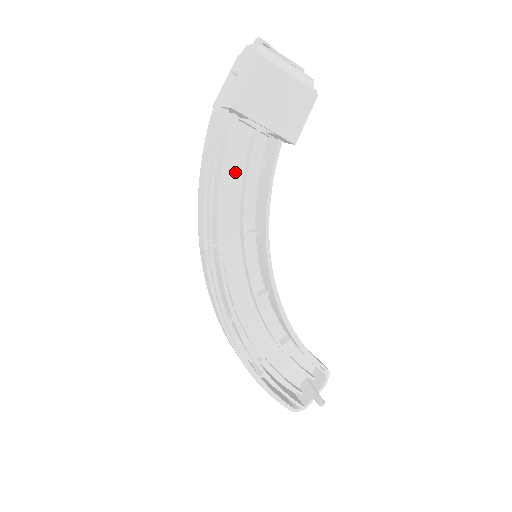
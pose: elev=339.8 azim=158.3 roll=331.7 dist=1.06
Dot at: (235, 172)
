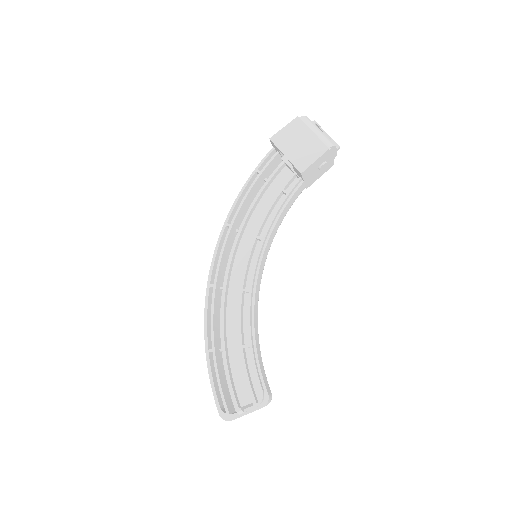
Dot at: (271, 197)
